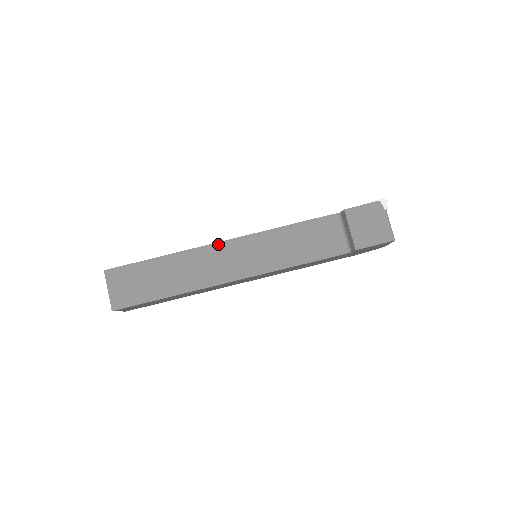
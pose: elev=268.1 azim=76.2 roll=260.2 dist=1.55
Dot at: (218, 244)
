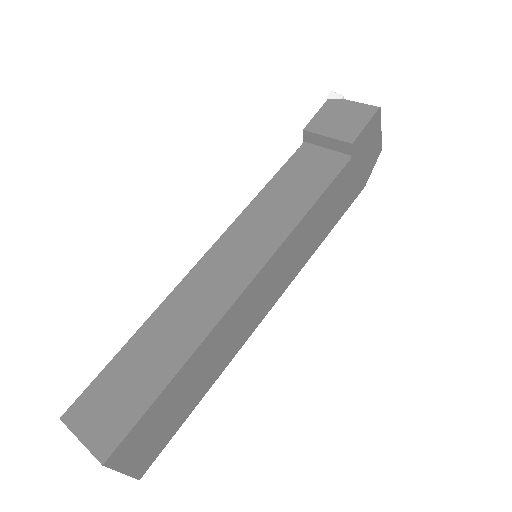
Dot at: (196, 267)
